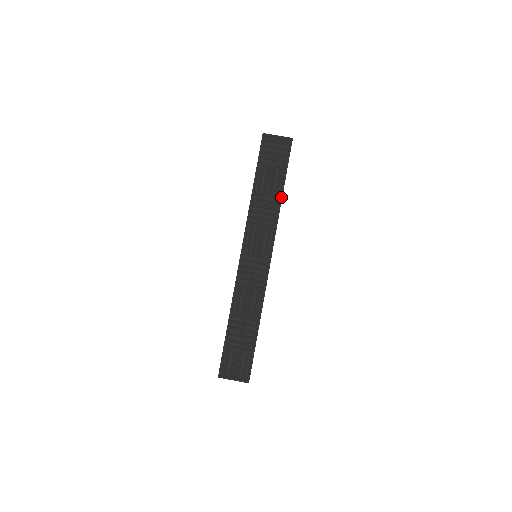
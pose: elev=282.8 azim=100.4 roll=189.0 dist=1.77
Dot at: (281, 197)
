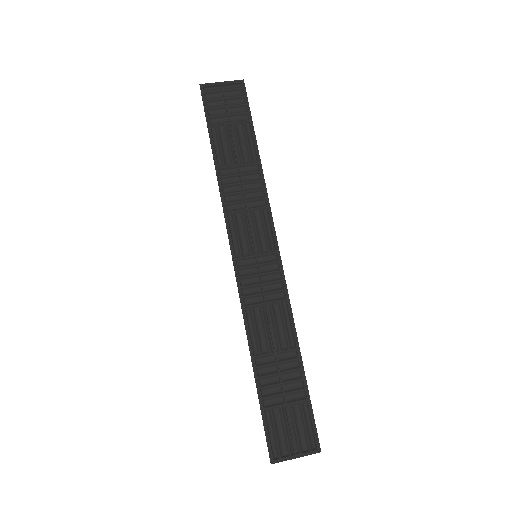
Dot at: (259, 162)
